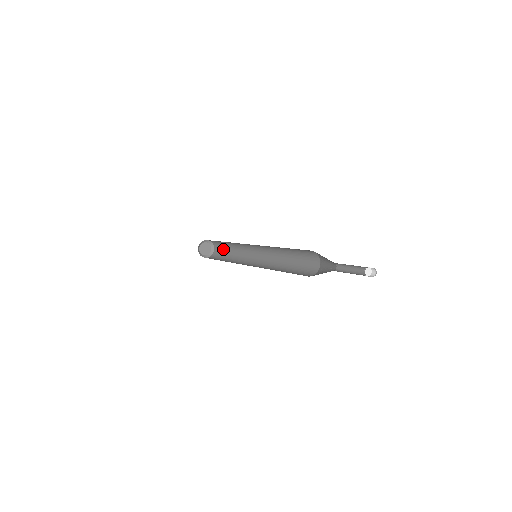
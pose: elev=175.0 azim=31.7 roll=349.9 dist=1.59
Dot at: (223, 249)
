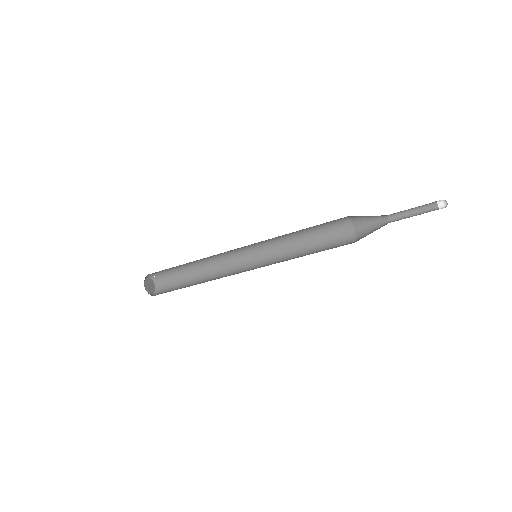
Dot at: (178, 277)
